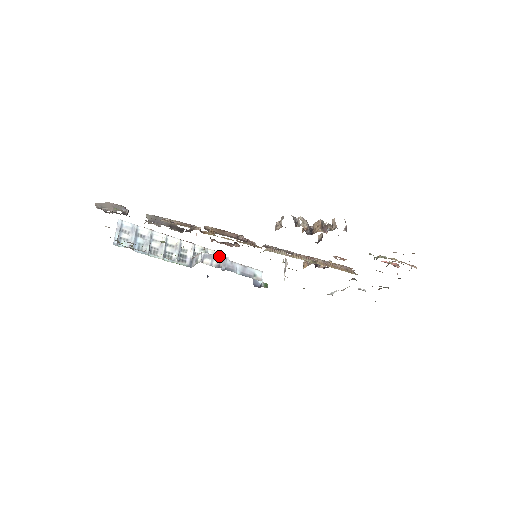
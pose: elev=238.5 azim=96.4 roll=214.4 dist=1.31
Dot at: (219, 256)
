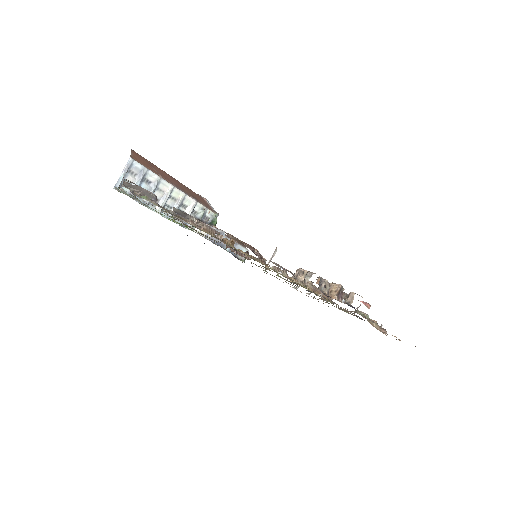
Dot at: (218, 230)
